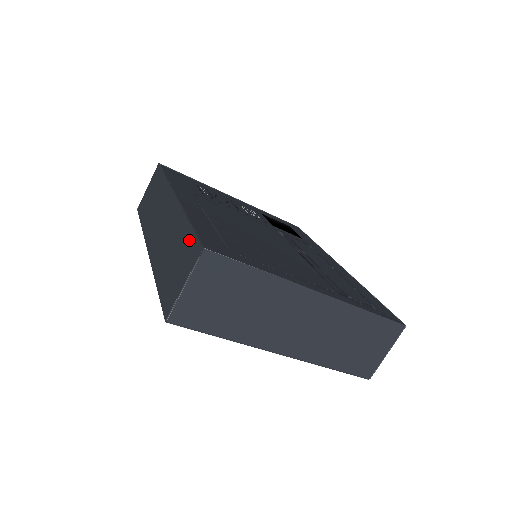
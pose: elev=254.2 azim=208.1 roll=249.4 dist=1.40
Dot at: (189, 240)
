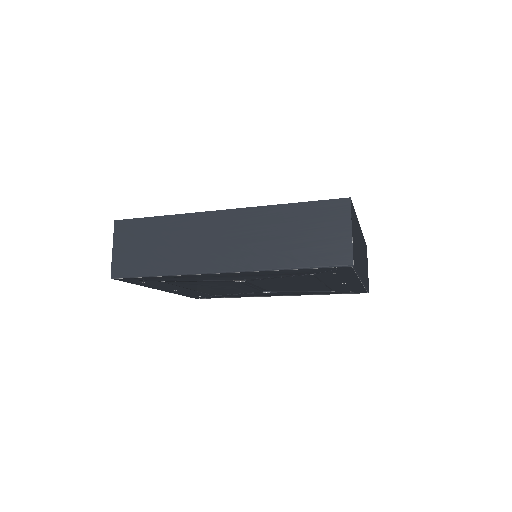
Dot at: (315, 209)
